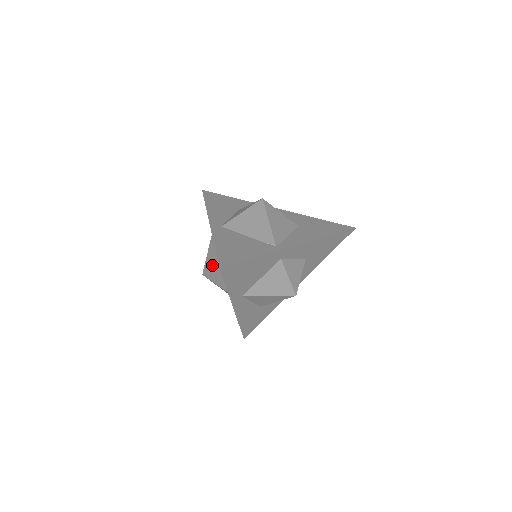
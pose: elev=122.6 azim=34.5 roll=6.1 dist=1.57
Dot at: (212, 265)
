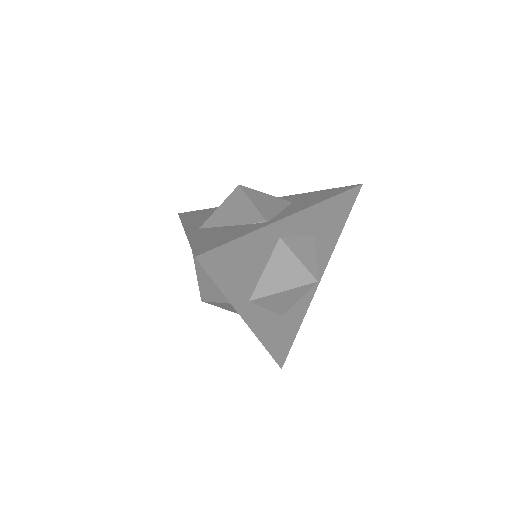
Dot at: (205, 281)
